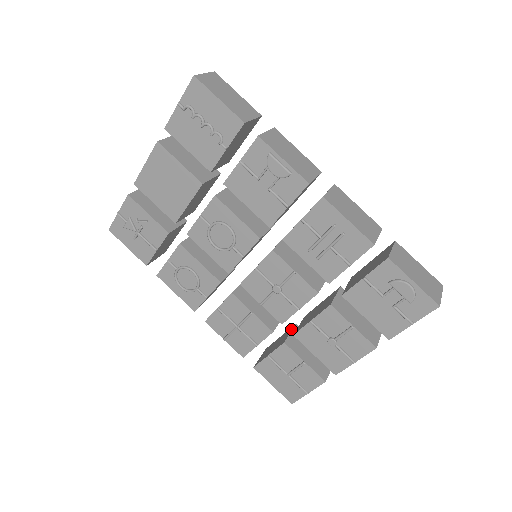
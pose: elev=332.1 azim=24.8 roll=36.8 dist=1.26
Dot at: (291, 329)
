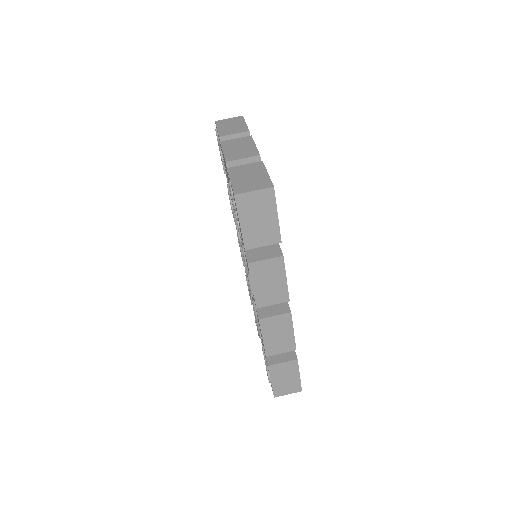
Dot at: occluded
